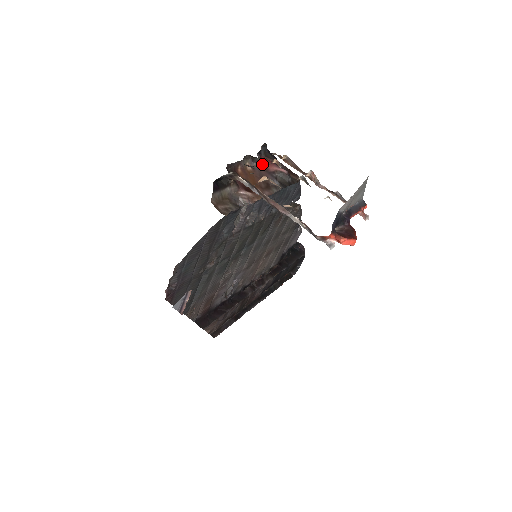
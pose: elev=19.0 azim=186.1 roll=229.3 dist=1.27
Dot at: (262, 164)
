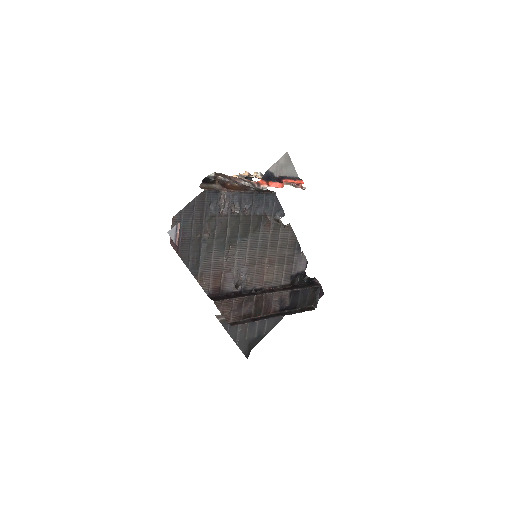
Dot at: occluded
